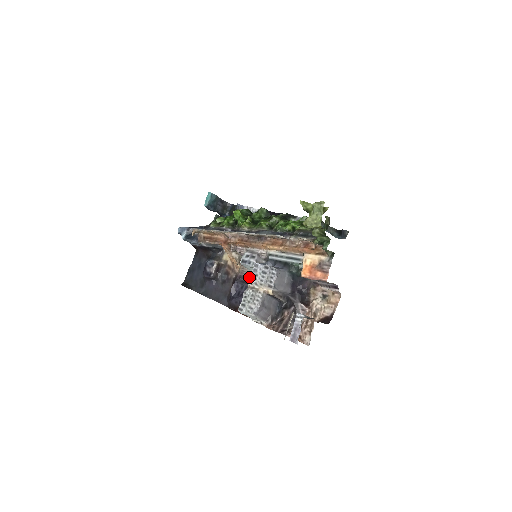
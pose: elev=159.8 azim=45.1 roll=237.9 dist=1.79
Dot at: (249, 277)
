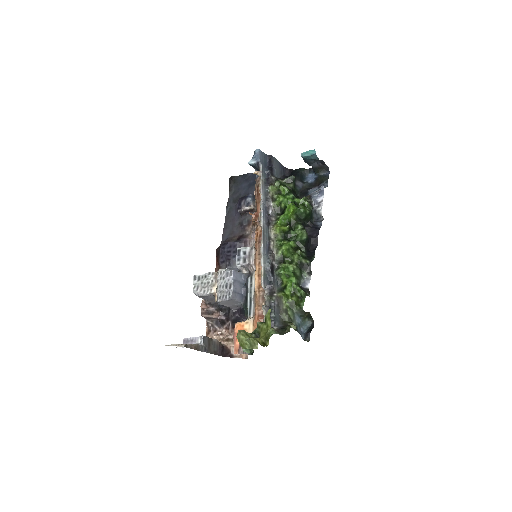
Dot at: (221, 271)
